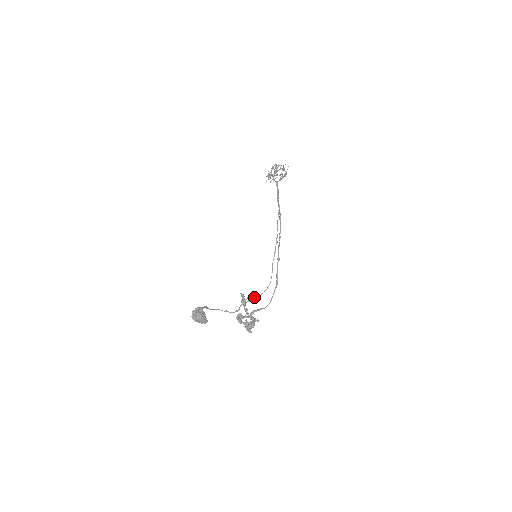
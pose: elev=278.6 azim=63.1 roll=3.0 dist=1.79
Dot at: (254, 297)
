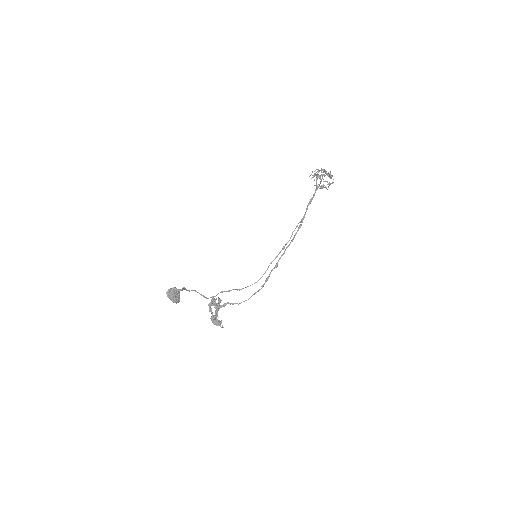
Dot at: (236, 289)
